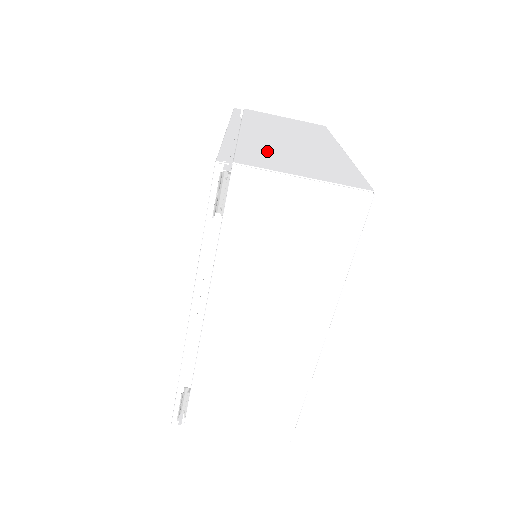
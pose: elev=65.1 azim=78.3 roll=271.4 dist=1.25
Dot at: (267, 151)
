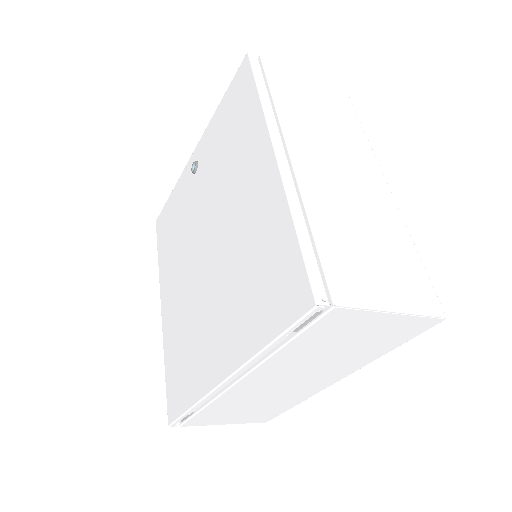
Dot at: (342, 238)
